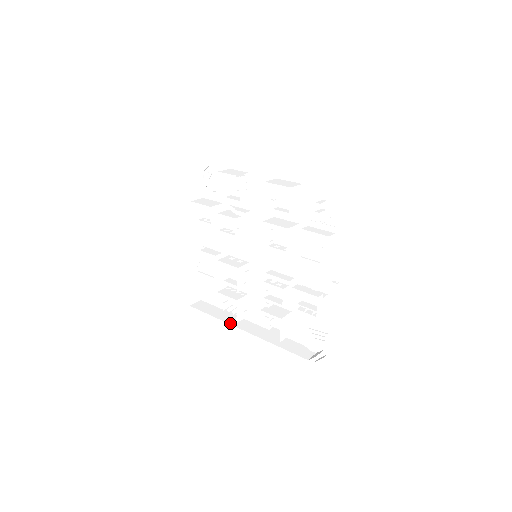
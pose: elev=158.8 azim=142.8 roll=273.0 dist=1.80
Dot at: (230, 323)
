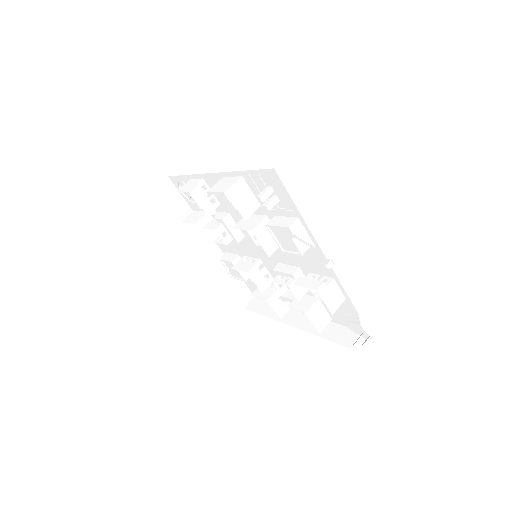
Dot at: (278, 319)
